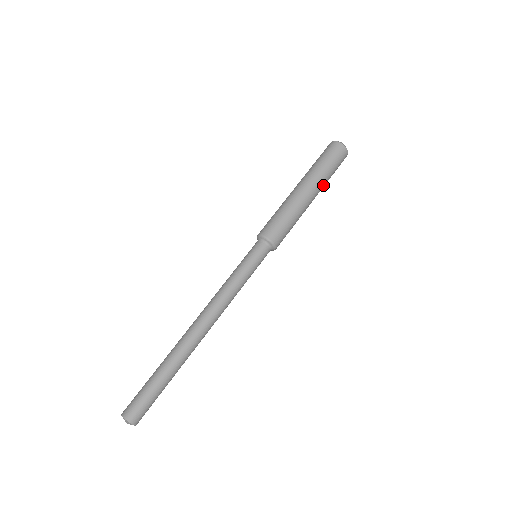
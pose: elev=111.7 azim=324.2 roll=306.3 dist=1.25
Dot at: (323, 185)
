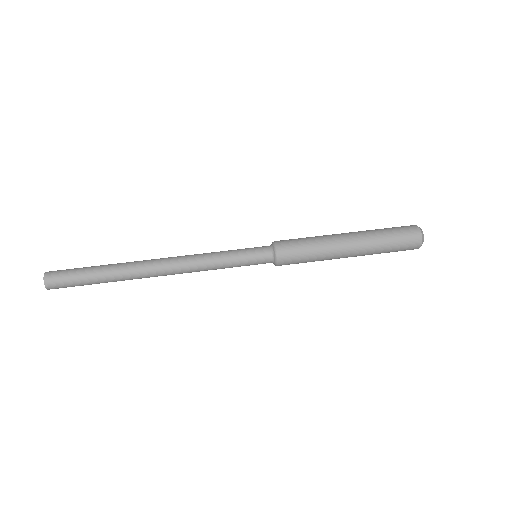
Dot at: (371, 246)
